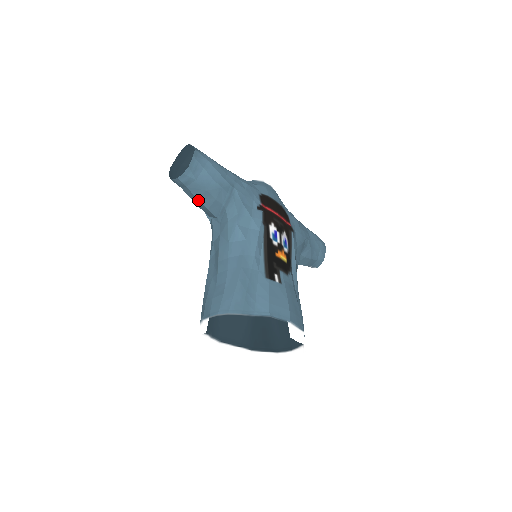
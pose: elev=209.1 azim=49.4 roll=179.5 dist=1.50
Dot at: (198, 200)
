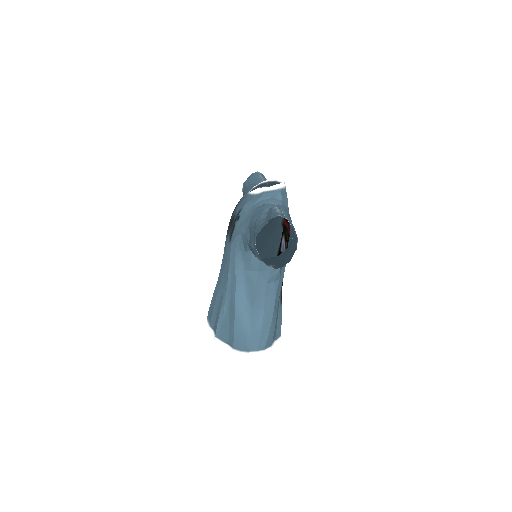
Dot at: occluded
